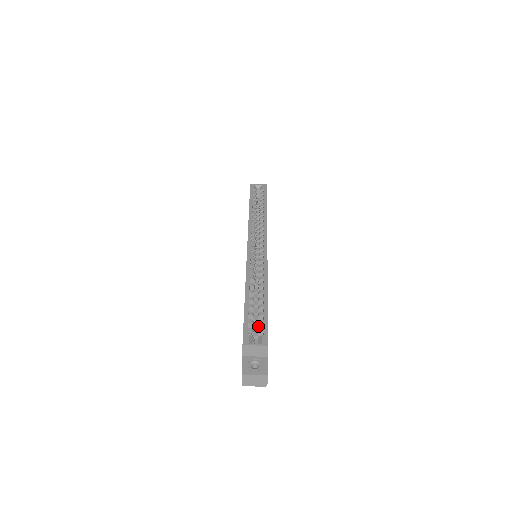
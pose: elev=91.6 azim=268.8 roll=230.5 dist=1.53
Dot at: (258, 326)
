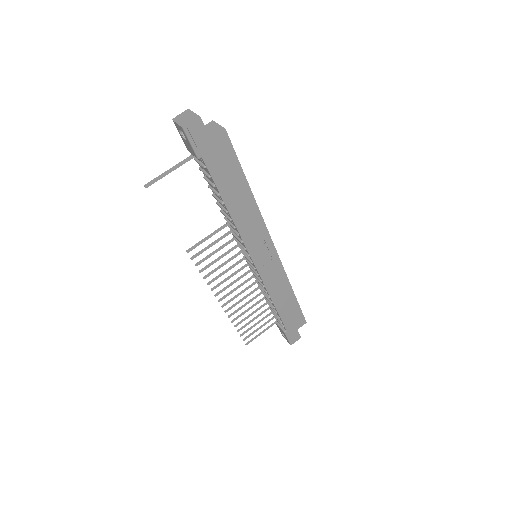
Dot at: occluded
